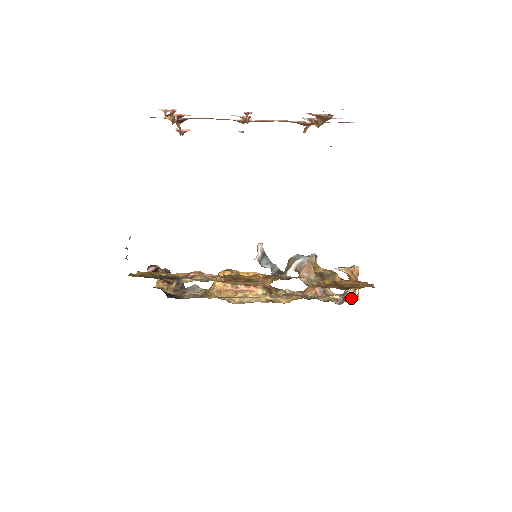
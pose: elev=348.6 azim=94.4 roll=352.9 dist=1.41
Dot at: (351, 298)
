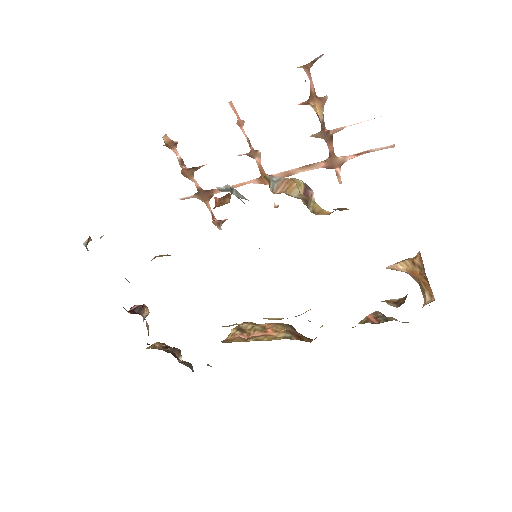
Dot at: occluded
